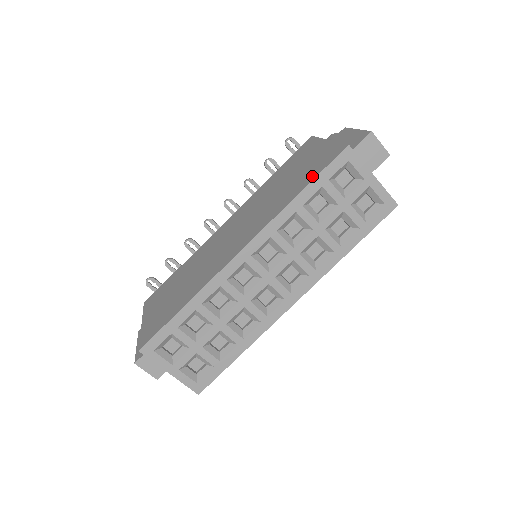
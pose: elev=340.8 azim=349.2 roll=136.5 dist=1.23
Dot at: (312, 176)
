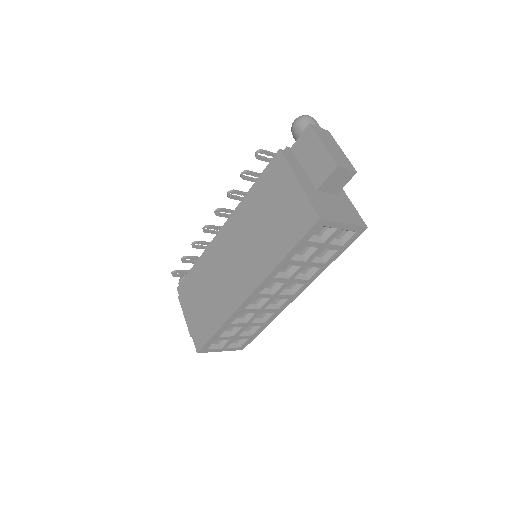
Dot at: (293, 239)
